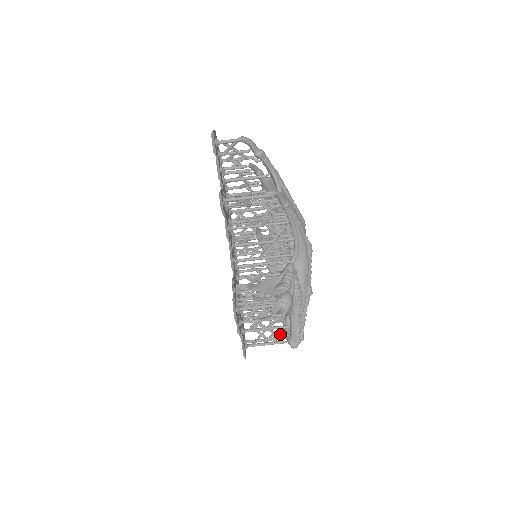
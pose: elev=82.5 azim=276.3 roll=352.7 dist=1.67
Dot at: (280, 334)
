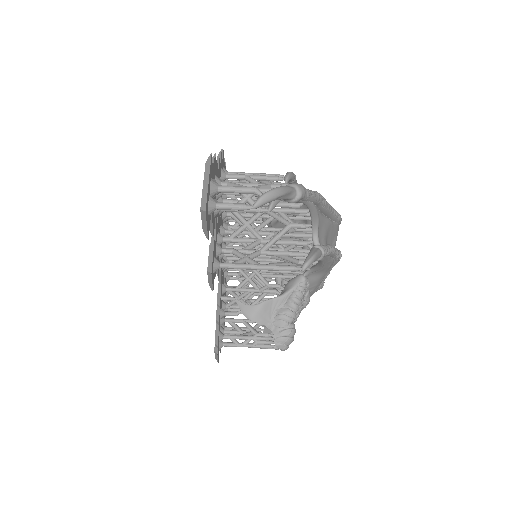
Dot at: occluded
